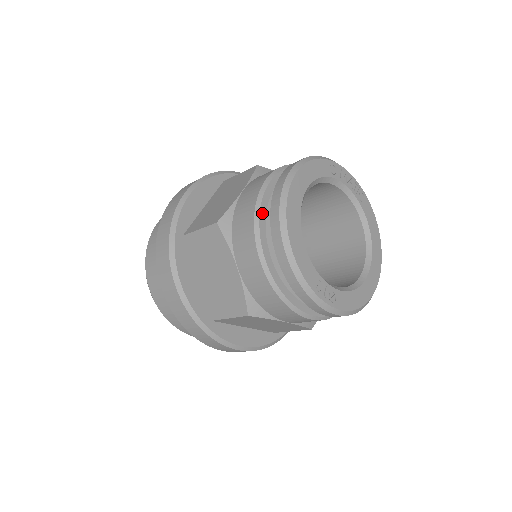
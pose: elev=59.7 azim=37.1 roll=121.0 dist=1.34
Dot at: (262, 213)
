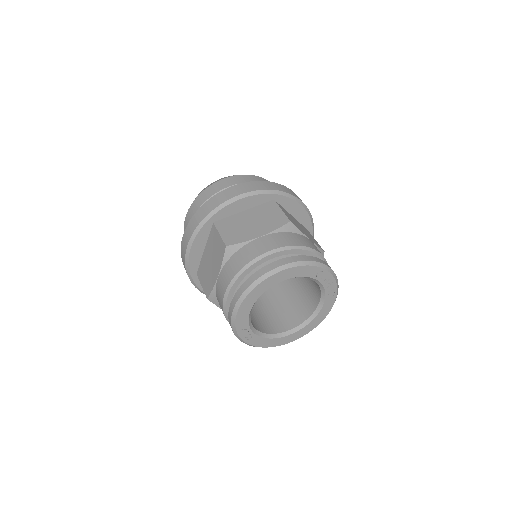
Dot at: (249, 269)
